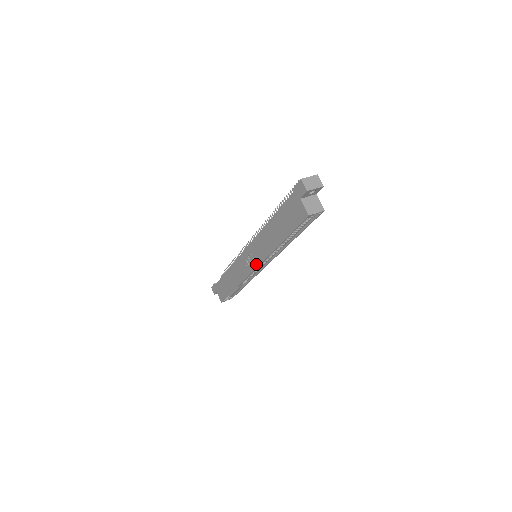
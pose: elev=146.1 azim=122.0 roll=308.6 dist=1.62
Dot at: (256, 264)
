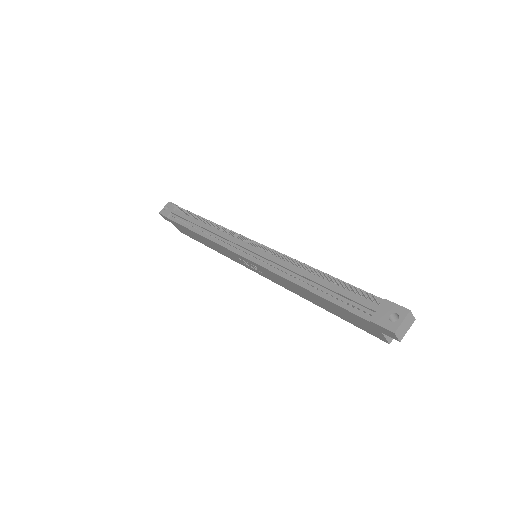
Dot at: (263, 276)
